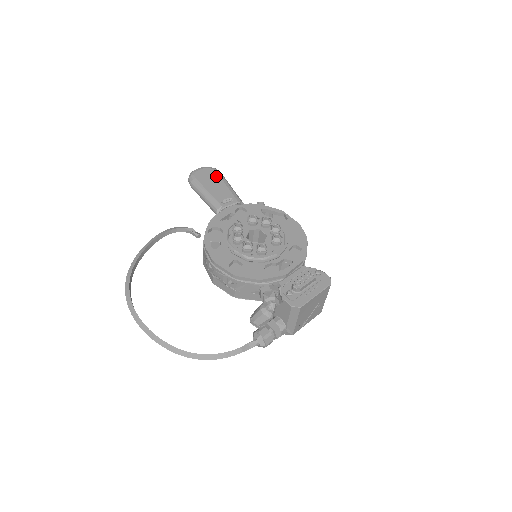
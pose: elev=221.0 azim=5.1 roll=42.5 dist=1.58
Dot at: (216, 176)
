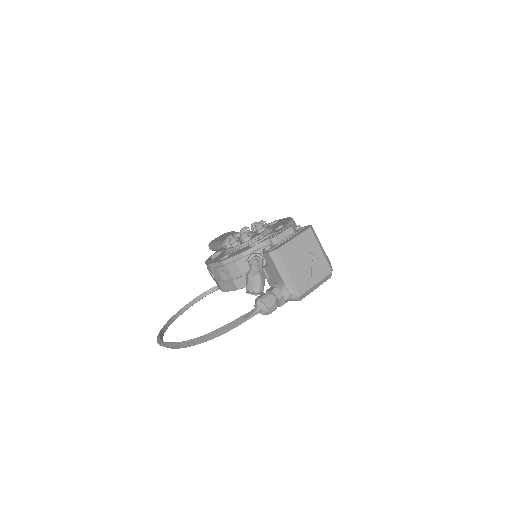
Dot at: (227, 233)
